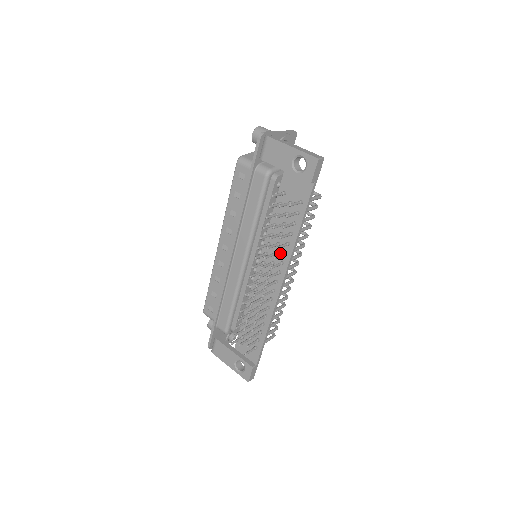
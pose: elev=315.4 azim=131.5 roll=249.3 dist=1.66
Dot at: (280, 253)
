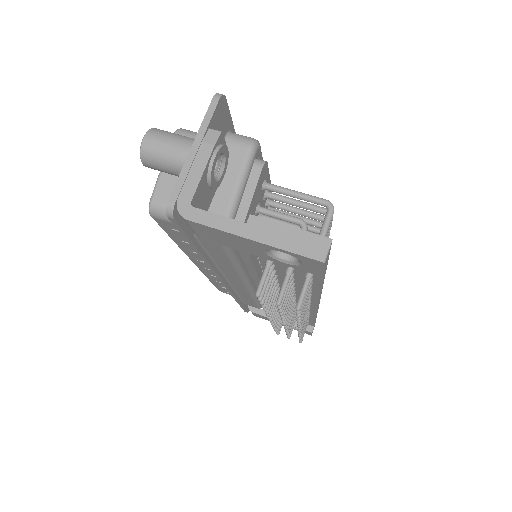
Dot at: (300, 292)
